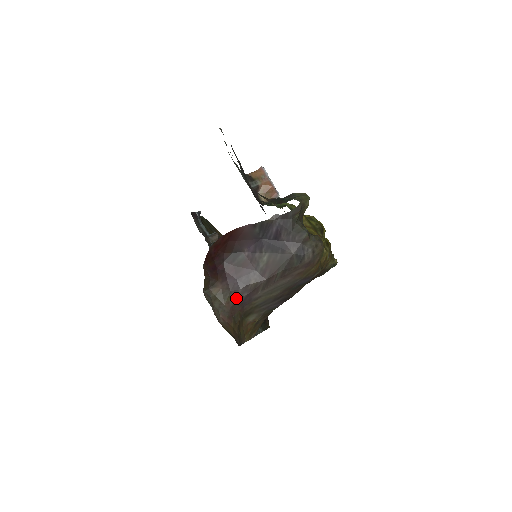
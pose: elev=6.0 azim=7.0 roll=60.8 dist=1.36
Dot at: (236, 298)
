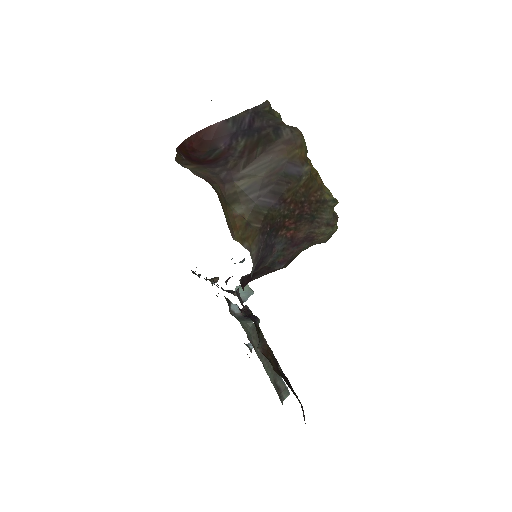
Dot at: (214, 173)
